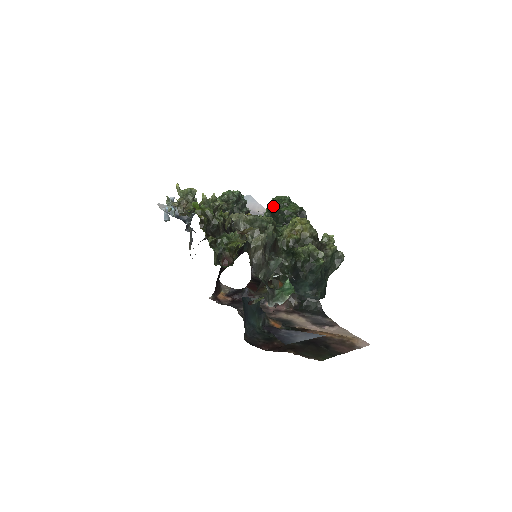
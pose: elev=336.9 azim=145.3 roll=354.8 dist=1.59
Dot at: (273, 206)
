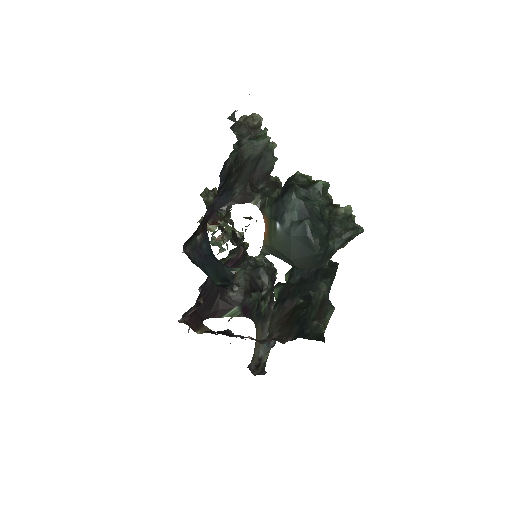
Dot at: occluded
